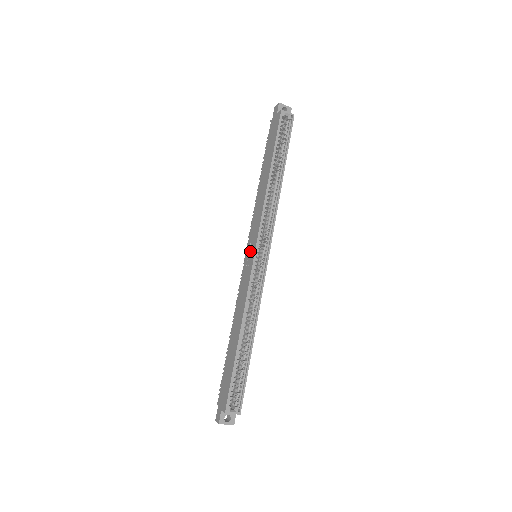
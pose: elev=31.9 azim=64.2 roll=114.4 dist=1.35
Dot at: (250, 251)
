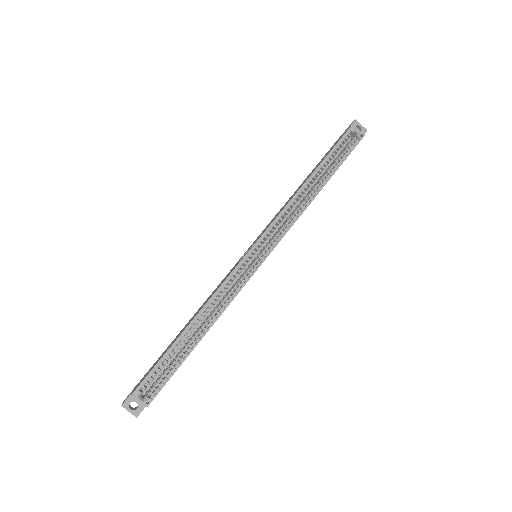
Dot at: (251, 246)
